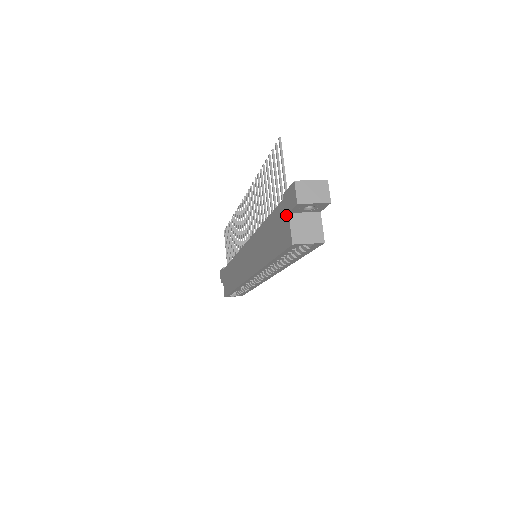
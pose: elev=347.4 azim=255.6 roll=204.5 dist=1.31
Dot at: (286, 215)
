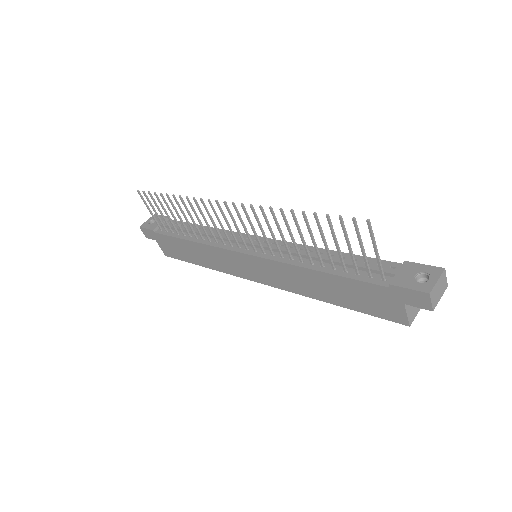
Dot at: (397, 303)
